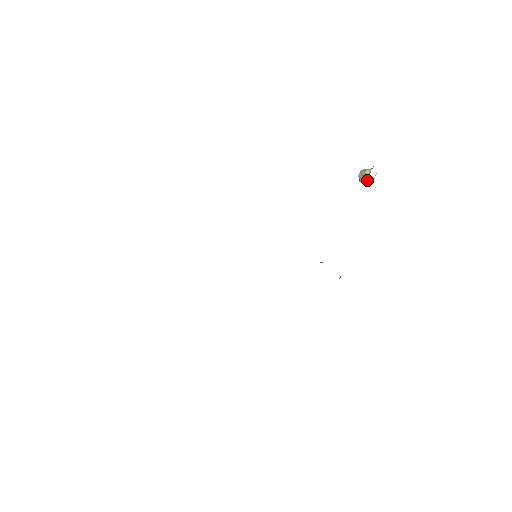
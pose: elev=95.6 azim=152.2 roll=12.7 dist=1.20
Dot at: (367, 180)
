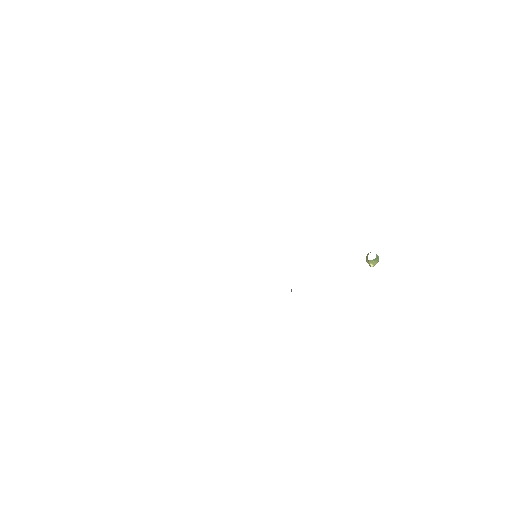
Dot at: (367, 259)
